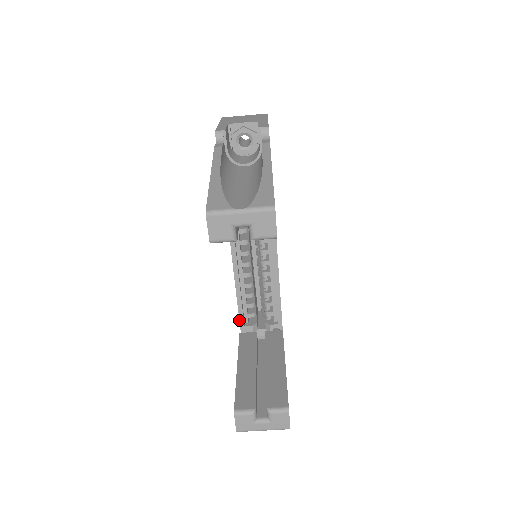
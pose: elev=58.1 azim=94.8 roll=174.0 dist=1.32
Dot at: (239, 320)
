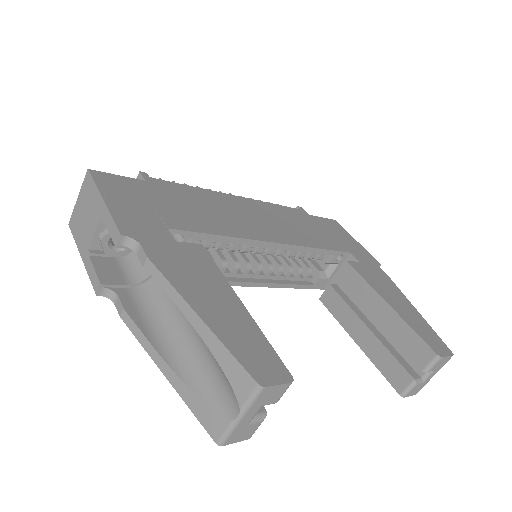
Dot at: occluded
